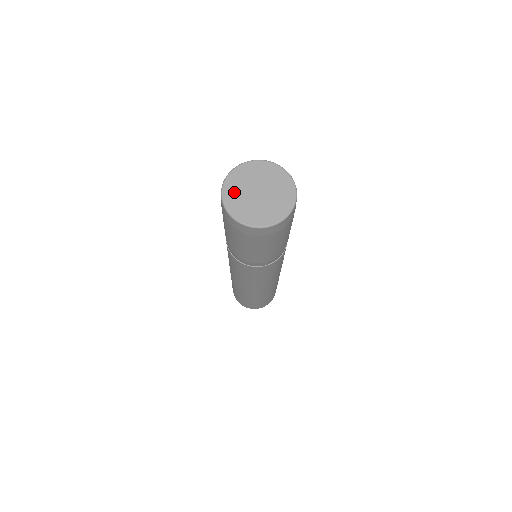
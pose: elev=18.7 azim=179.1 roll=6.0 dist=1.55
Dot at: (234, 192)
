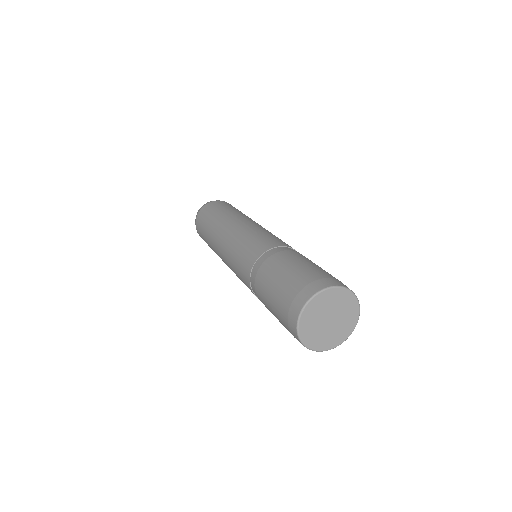
Dot at: (309, 326)
